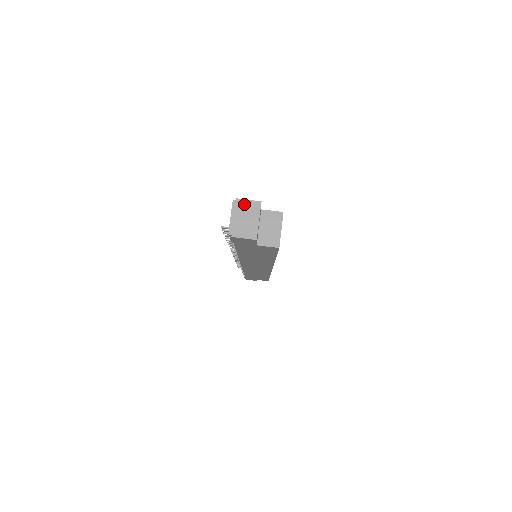
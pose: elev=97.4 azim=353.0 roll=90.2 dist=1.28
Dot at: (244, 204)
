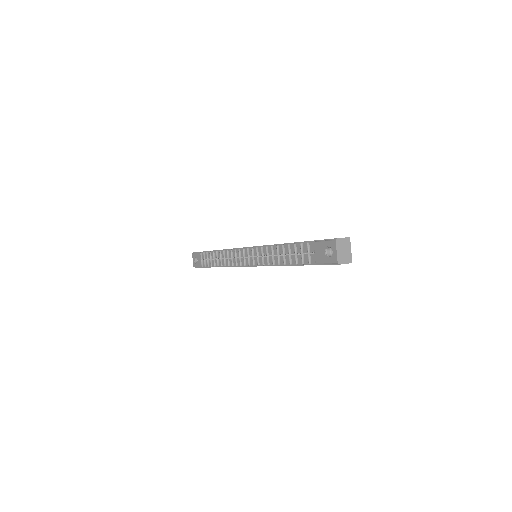
Dot at: (342, 241)
